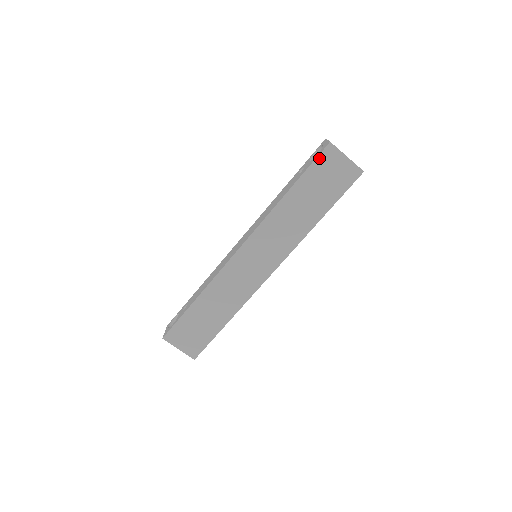
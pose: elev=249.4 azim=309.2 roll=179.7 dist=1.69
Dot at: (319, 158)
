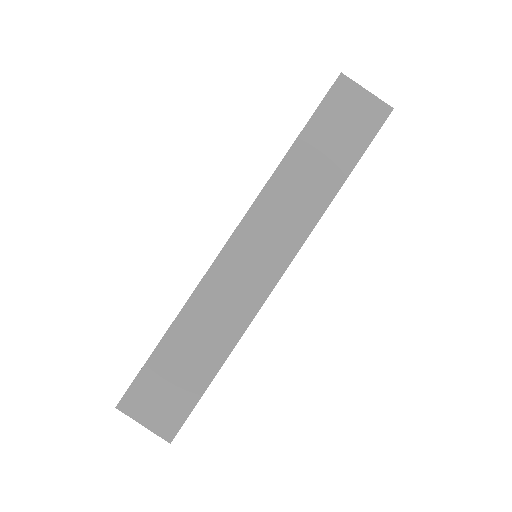
Dot at: (329, 95)
